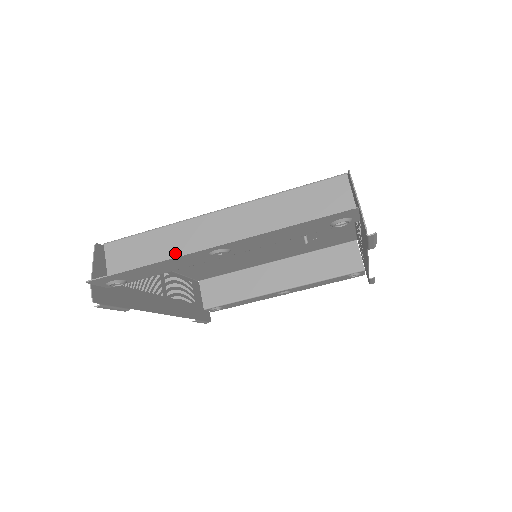
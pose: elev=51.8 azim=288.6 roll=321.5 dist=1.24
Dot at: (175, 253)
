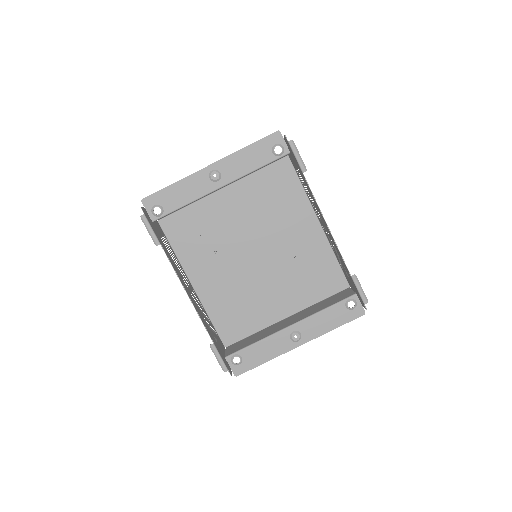
Dot at: (194, 201)
